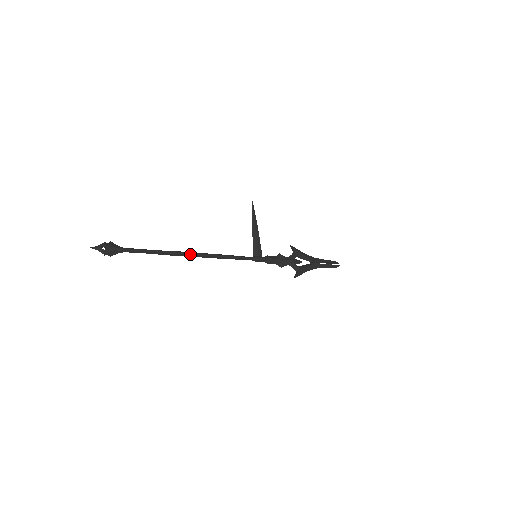
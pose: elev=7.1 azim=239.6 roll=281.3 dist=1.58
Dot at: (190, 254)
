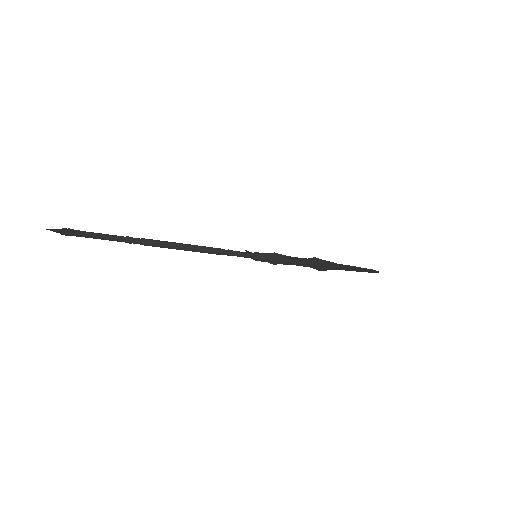
Dot at: (167, 242)
